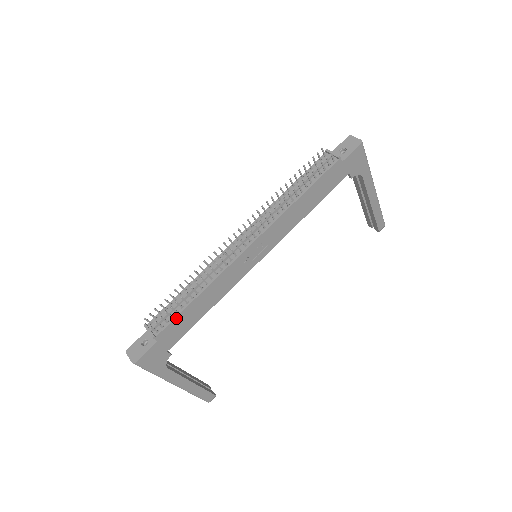
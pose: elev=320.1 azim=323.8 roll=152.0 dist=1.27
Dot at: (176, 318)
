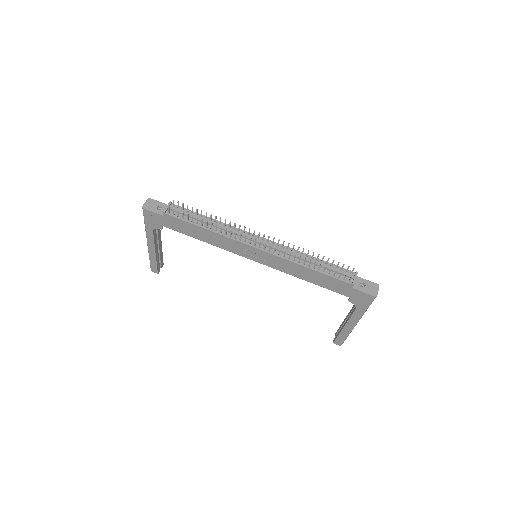
Dot at: (184, 221)
